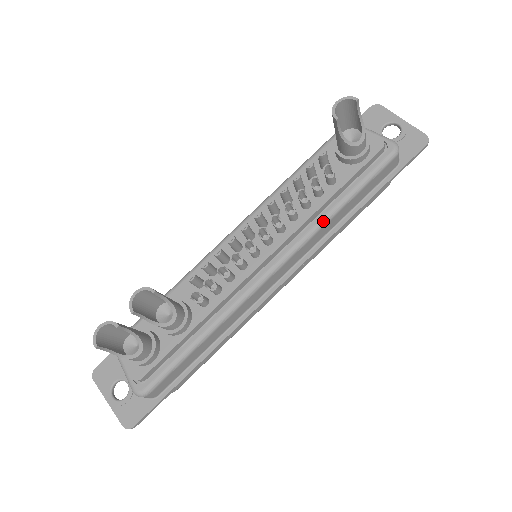
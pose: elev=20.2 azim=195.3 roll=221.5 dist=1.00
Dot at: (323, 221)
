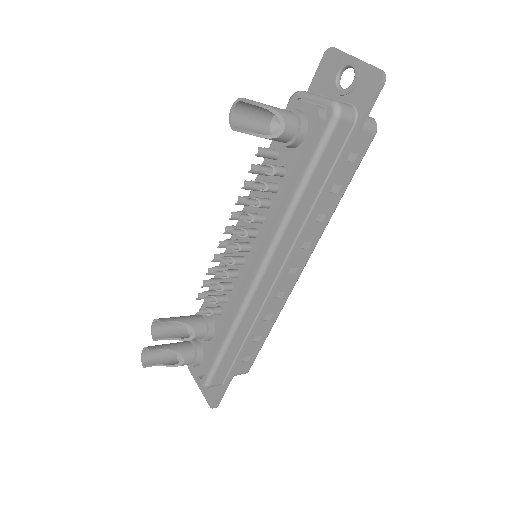
Dot at: (287, 215)
